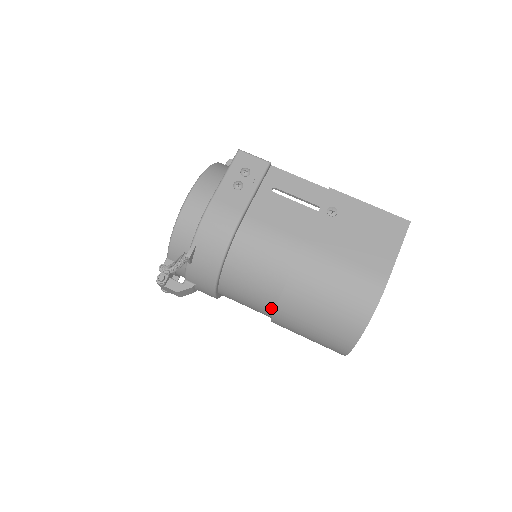
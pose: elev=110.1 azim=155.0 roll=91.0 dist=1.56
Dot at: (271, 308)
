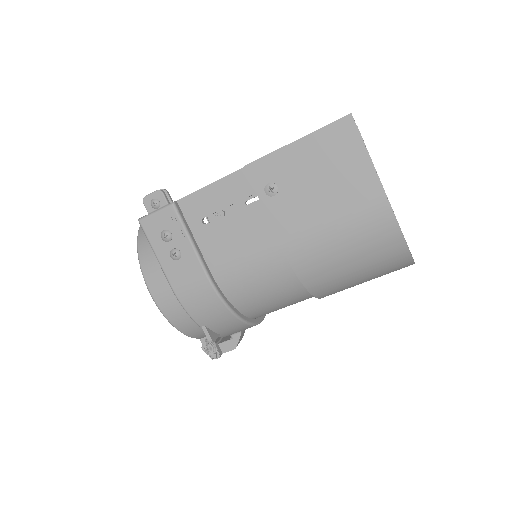
Dot at: occluded
